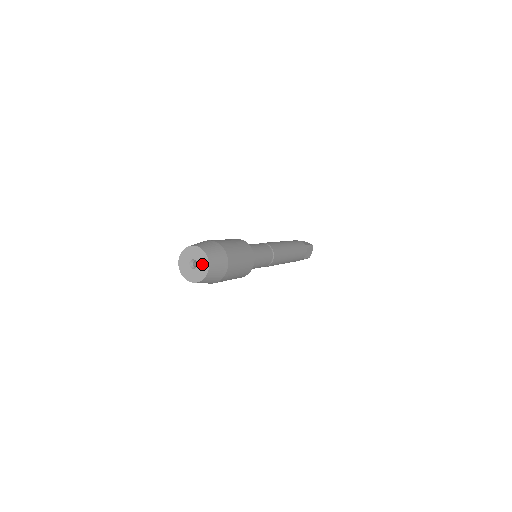
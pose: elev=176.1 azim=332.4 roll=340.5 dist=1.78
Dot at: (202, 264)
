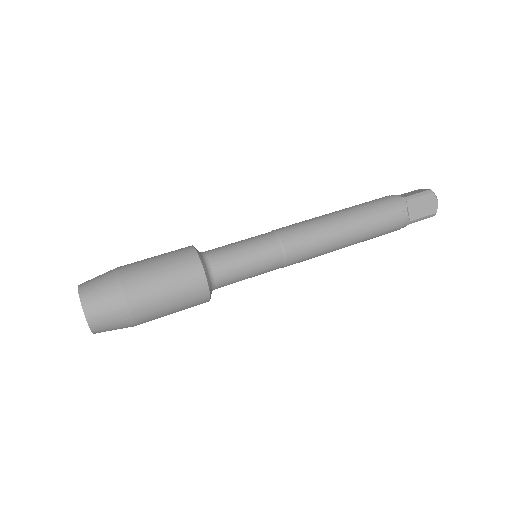
Dot at: occluded
